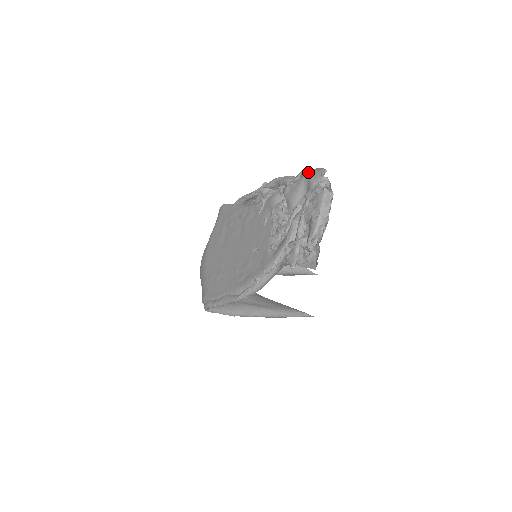
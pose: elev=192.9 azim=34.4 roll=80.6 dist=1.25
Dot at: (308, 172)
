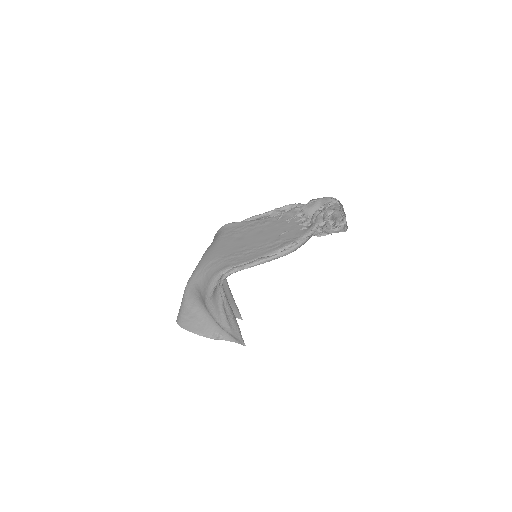
Dot at: (321, 198)
